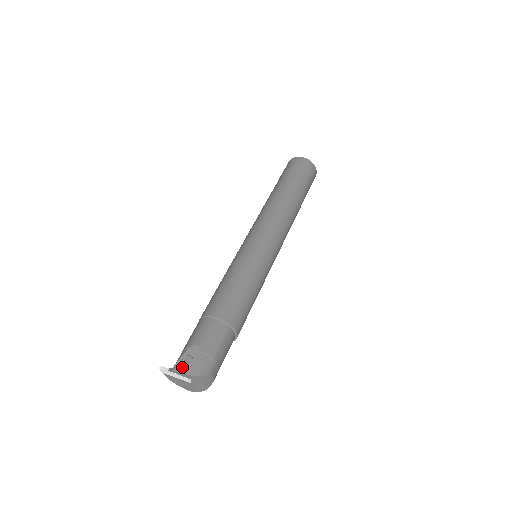
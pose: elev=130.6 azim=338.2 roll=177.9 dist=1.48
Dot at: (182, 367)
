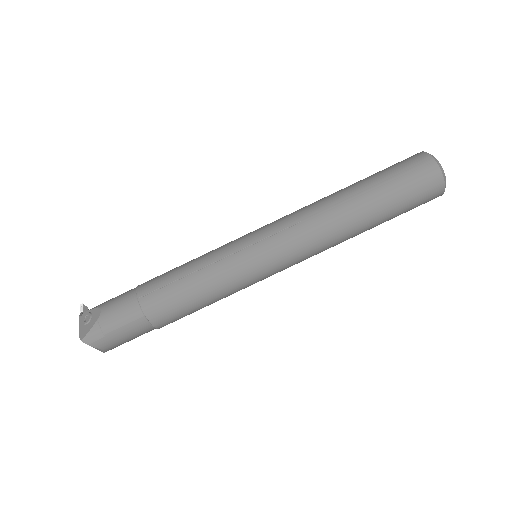
Dot at: (83, 320)
